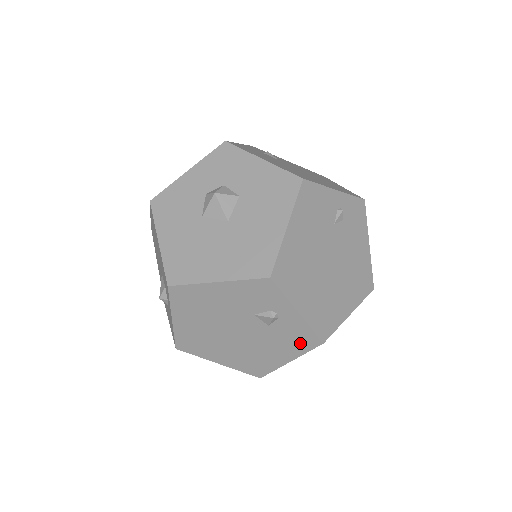
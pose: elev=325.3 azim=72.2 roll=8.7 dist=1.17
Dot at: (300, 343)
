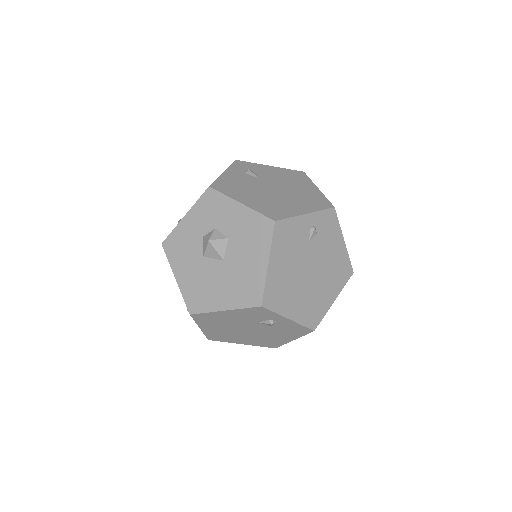
Dot at: (297, 332)
